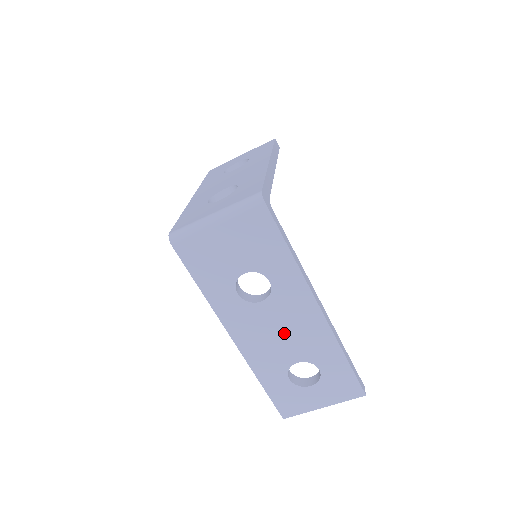
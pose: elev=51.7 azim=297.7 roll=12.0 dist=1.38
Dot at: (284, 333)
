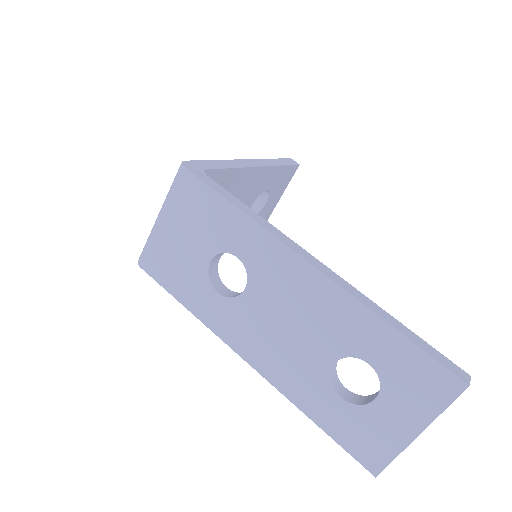
Dot at: (292, 323)
